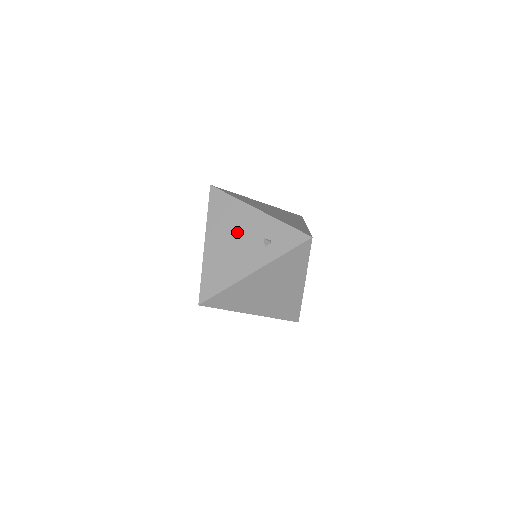
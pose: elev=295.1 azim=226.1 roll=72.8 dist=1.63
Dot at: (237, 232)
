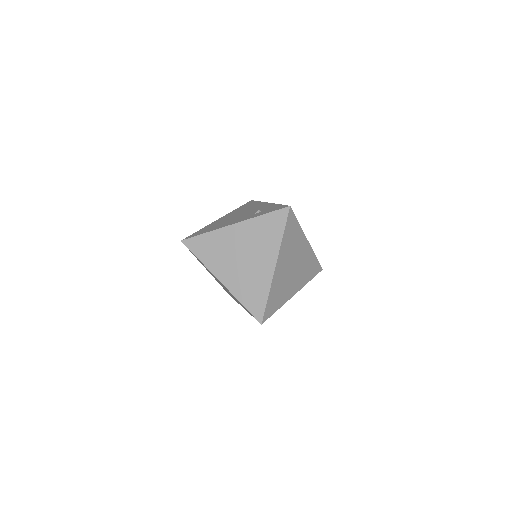
Dot at: (244, 212)
